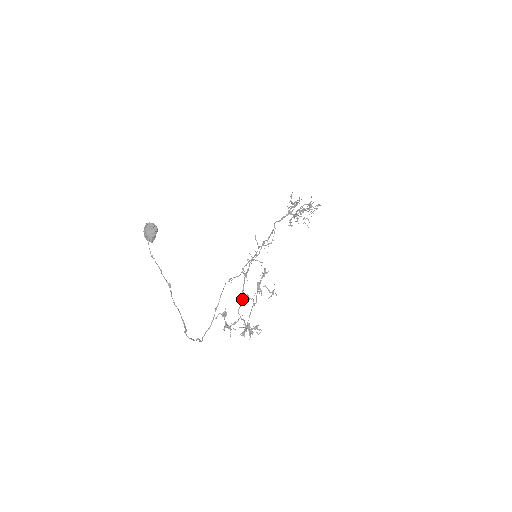
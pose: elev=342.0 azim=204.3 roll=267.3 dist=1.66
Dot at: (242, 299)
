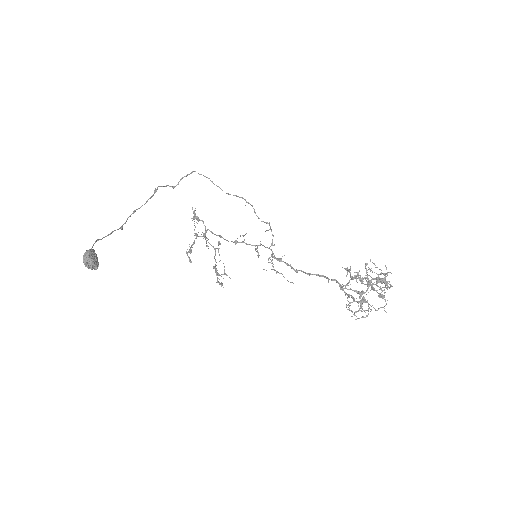
Dot at: occluded
